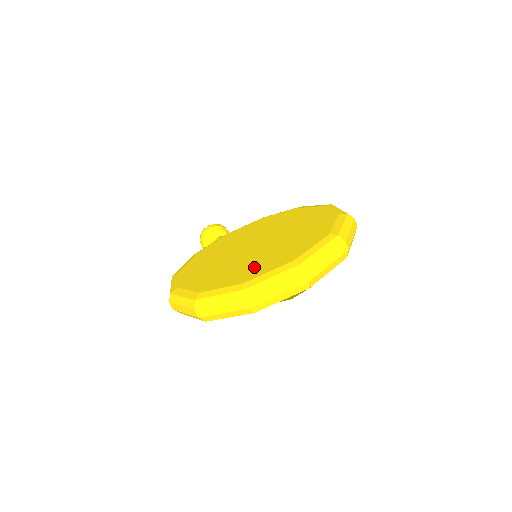
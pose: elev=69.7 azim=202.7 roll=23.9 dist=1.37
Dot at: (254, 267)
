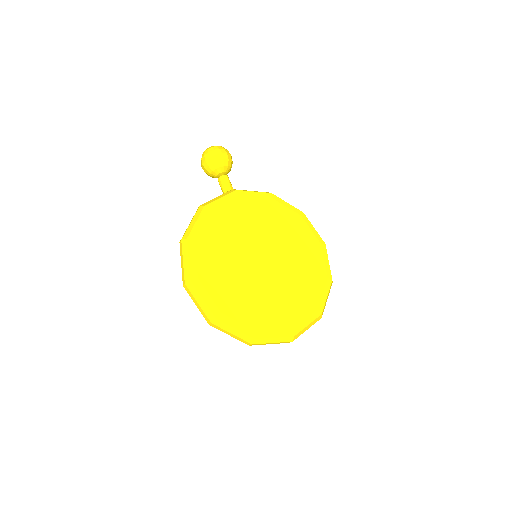
Dot at: (264, 310)
